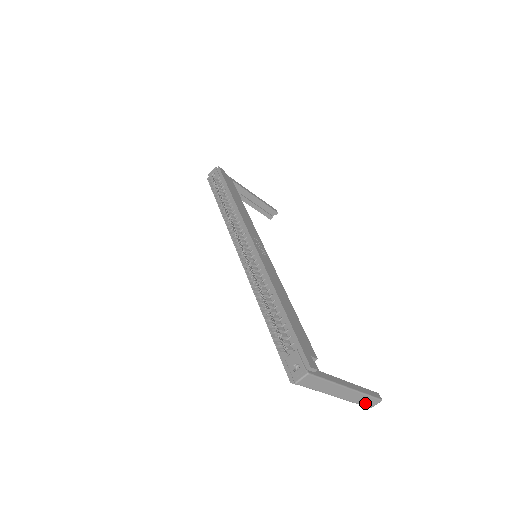
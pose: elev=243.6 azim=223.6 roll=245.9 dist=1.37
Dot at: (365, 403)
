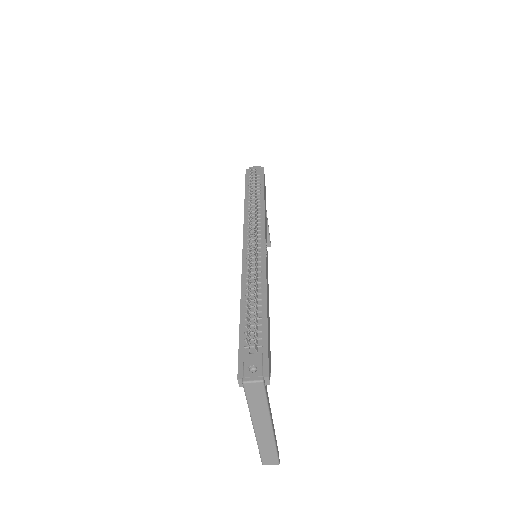
Dot at: (265, 455)
